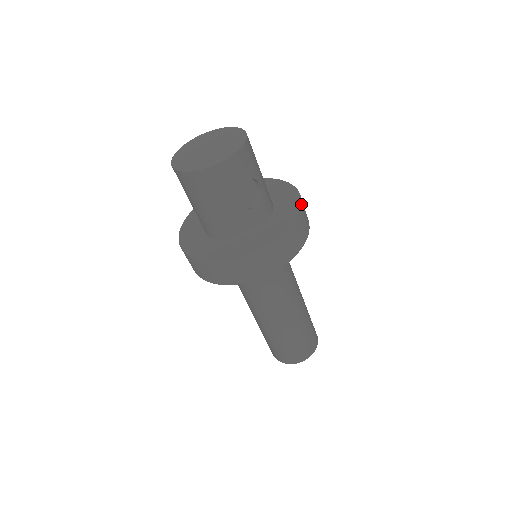
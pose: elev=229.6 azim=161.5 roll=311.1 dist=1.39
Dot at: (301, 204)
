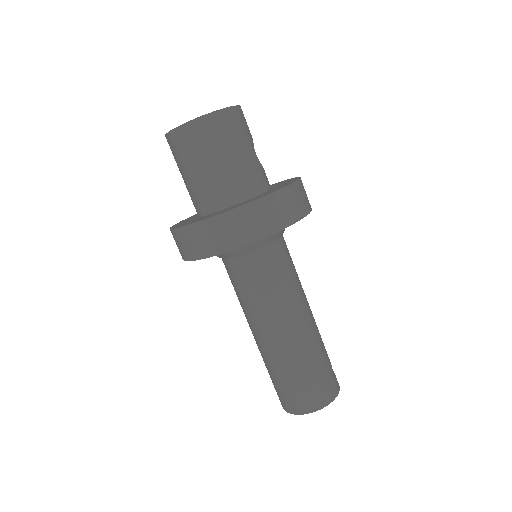
Dot at: (288, 179)
